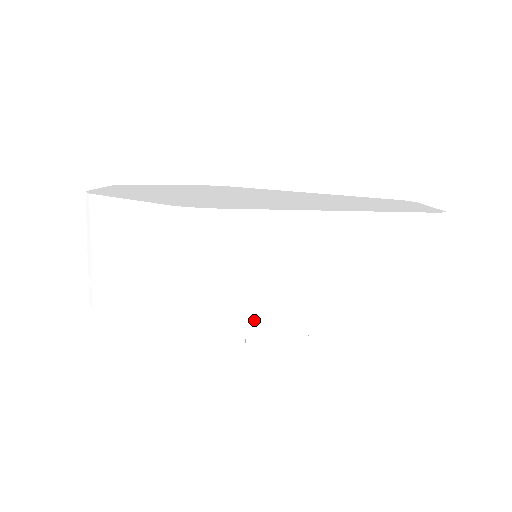
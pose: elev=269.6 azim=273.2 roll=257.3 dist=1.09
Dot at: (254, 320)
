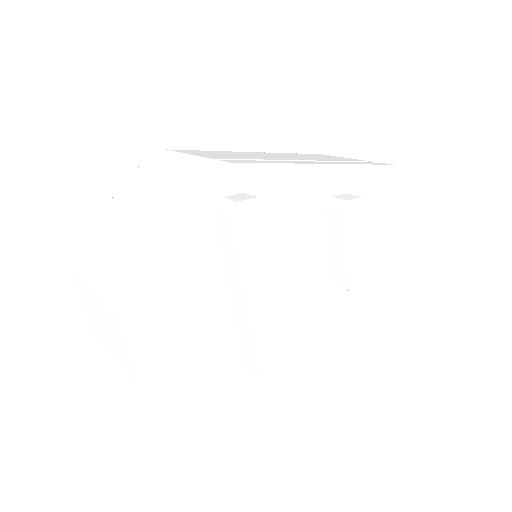
Dot at: (262, 161)
